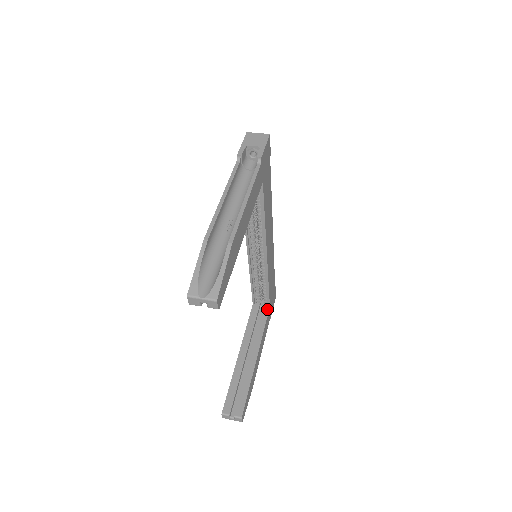
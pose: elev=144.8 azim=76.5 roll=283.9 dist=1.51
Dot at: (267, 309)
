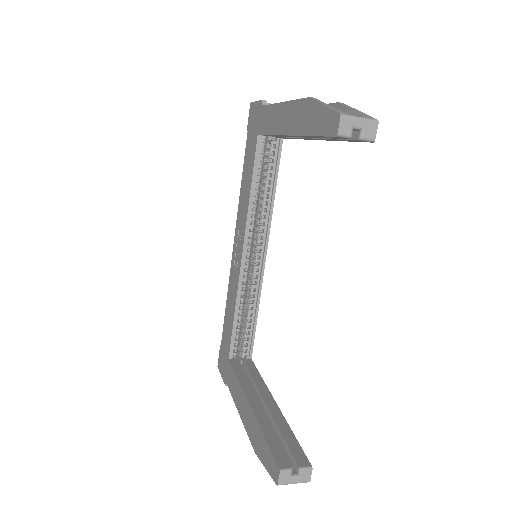
Dot at: (250, 361)
